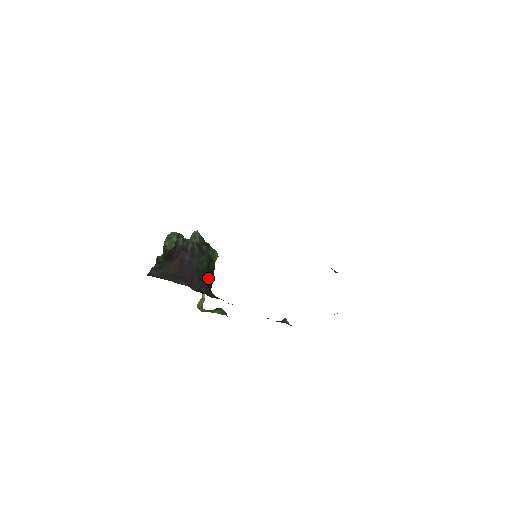
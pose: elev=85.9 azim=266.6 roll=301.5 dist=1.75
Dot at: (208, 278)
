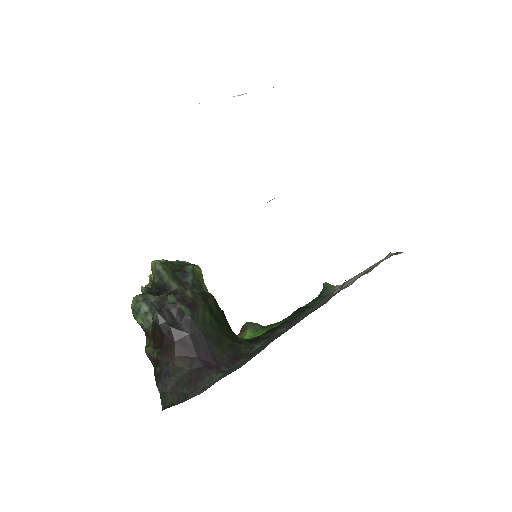
Dot at: (223, 327)
